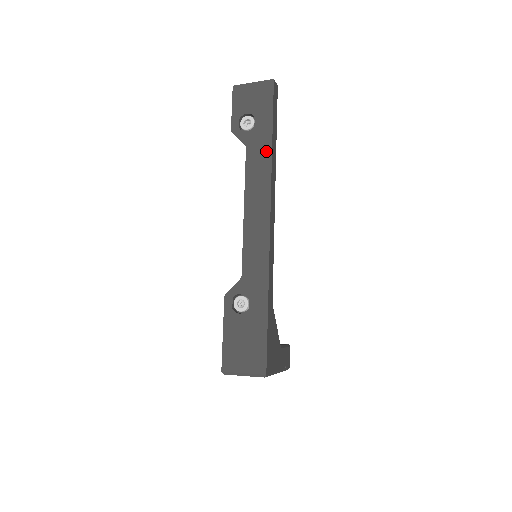
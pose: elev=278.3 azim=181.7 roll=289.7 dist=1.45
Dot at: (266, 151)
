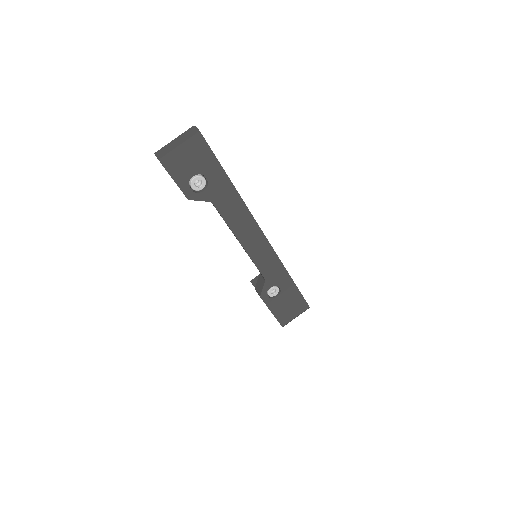
Dot at: (233, 195)
